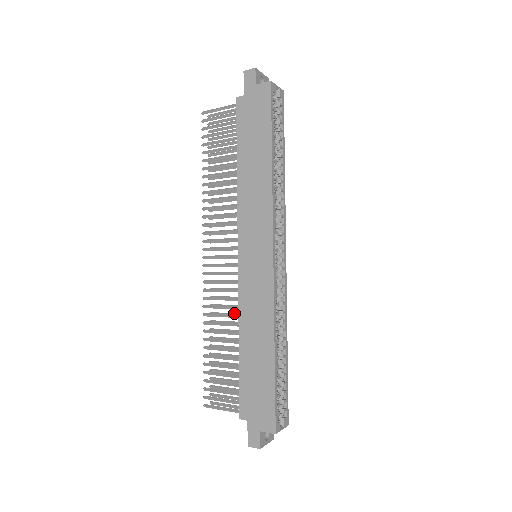
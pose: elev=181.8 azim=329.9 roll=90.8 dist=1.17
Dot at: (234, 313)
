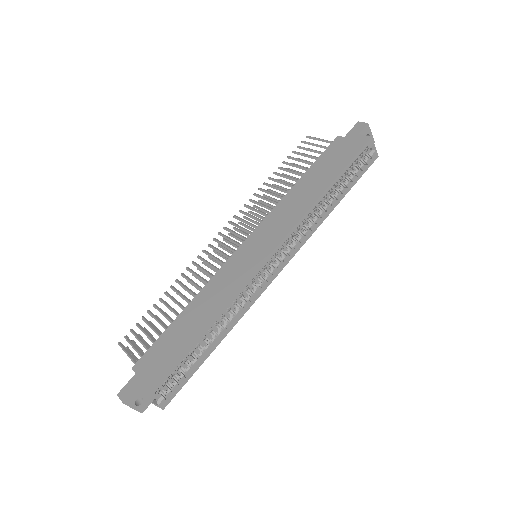
Dot at: occluded
